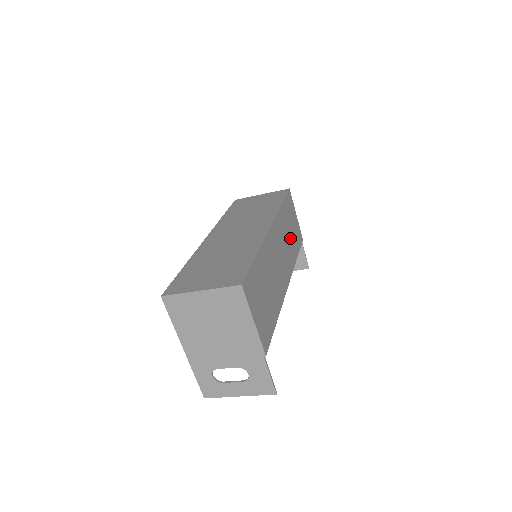
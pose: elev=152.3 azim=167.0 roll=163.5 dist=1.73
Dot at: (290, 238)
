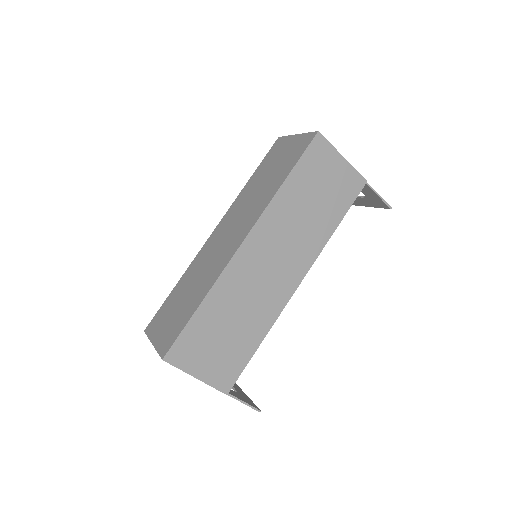
Dot at: (313, 213)
